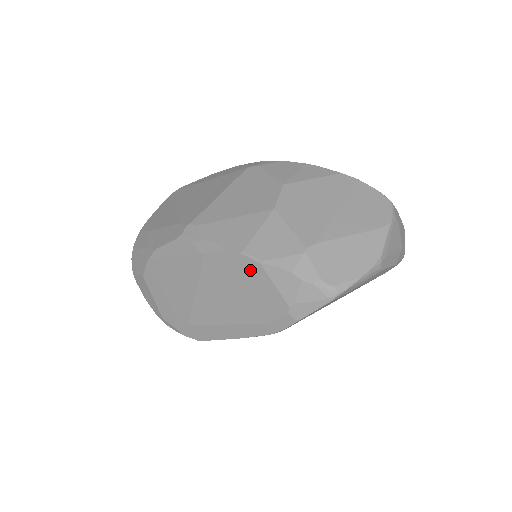
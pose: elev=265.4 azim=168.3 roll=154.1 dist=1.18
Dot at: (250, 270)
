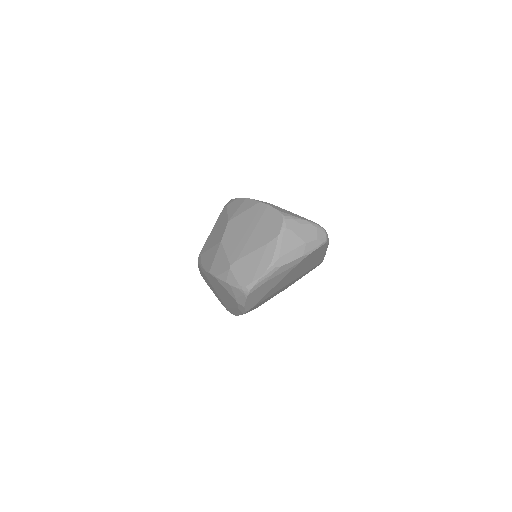
Dot at: (216, 281)
